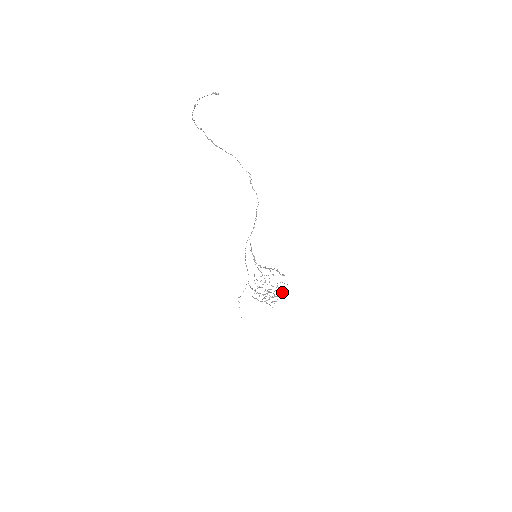
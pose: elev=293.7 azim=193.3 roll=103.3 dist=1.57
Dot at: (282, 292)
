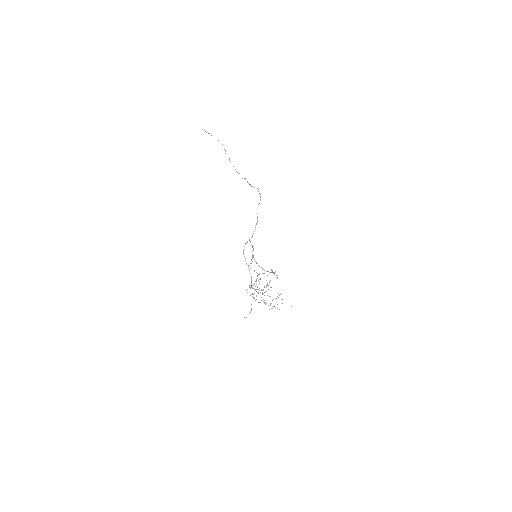
Dot at: (259, 279)
